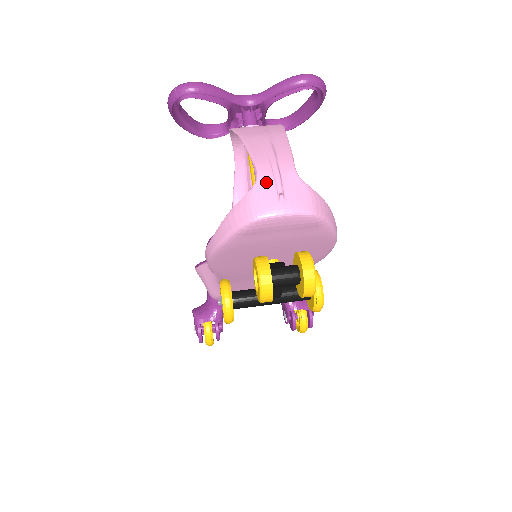
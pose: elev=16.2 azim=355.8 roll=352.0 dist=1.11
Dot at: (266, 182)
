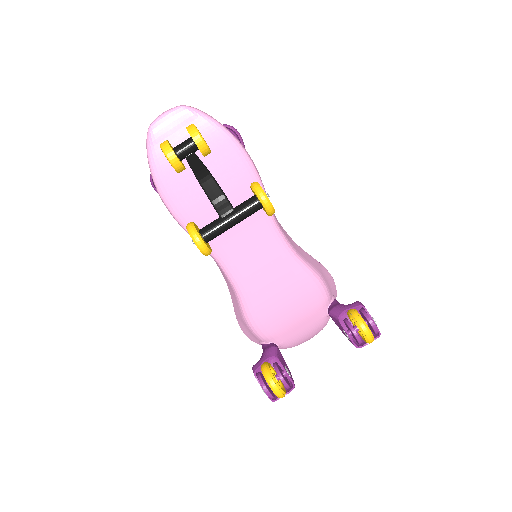
Dot at: occluded
